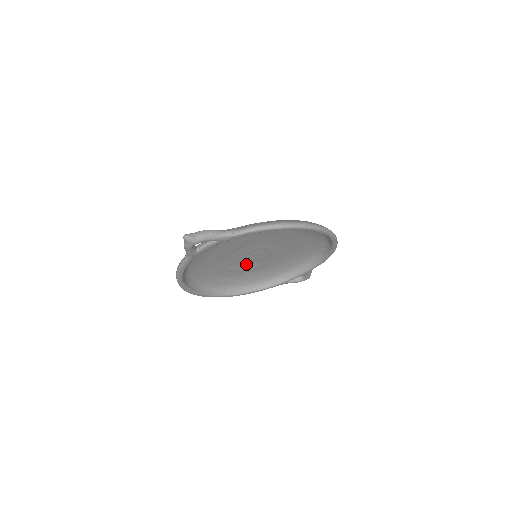
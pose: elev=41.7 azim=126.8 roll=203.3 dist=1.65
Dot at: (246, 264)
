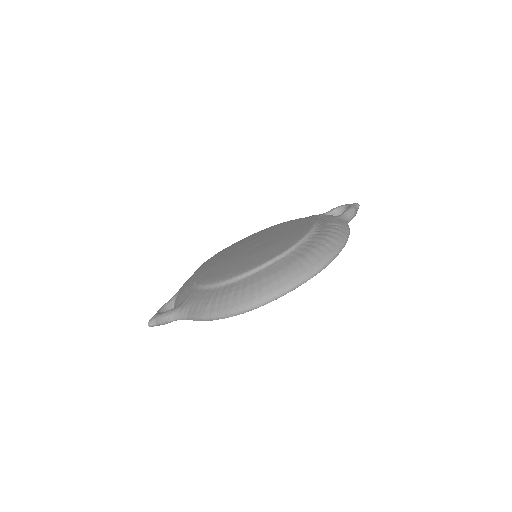
Dot at: occluded
